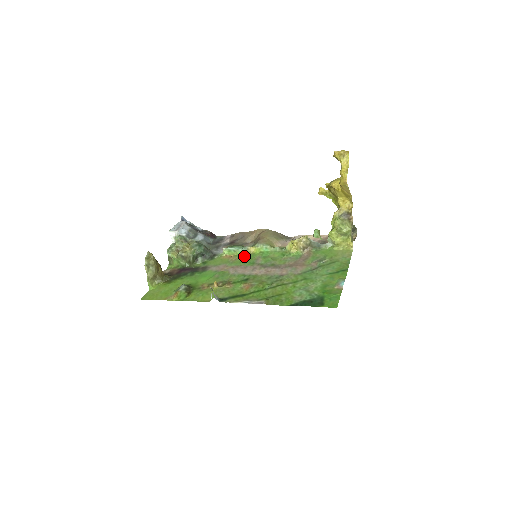
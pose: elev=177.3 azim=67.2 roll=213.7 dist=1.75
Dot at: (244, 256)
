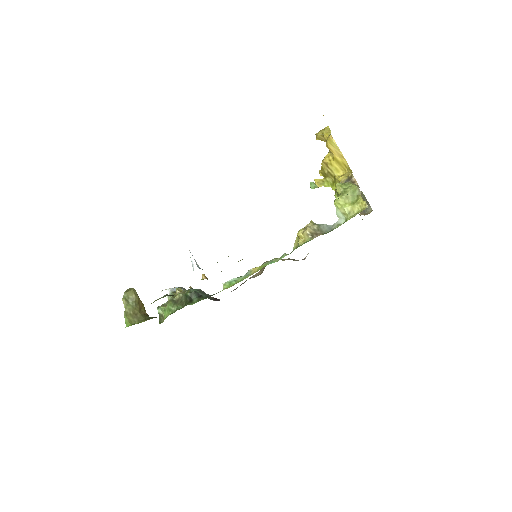
Dot at: occluded
